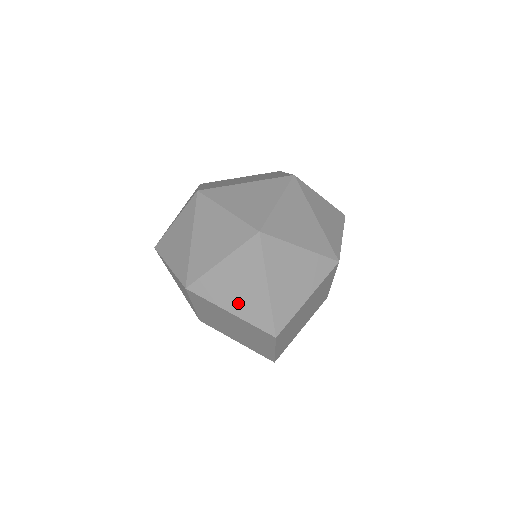
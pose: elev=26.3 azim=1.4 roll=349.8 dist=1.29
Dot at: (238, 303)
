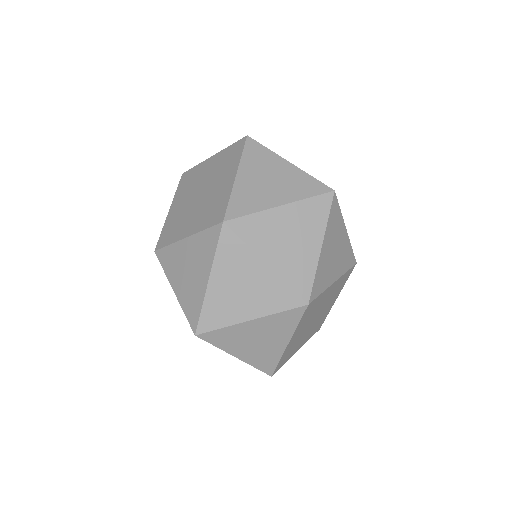
Dot at: occluded
